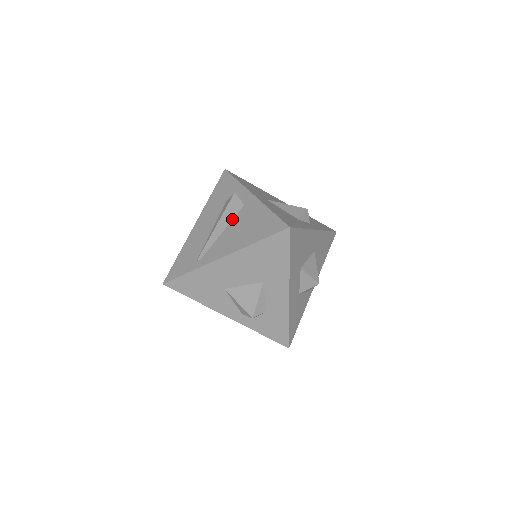
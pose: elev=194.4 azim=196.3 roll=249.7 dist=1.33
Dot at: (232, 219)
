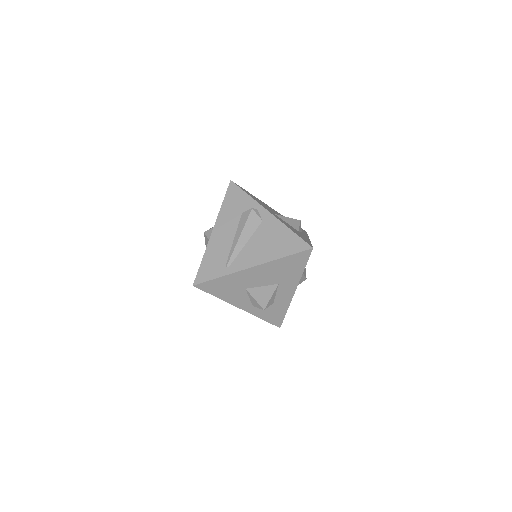
Dot at: (253, 232)
